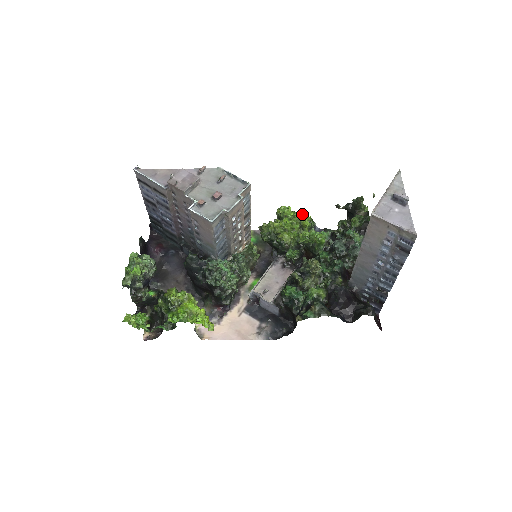
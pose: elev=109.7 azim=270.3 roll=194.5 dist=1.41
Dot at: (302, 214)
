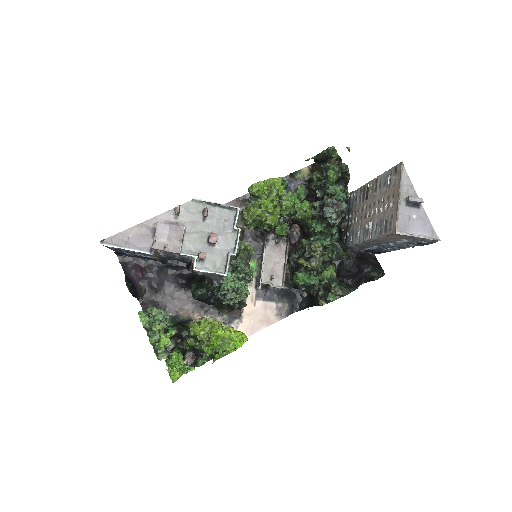
Dot at: (276, 185)
